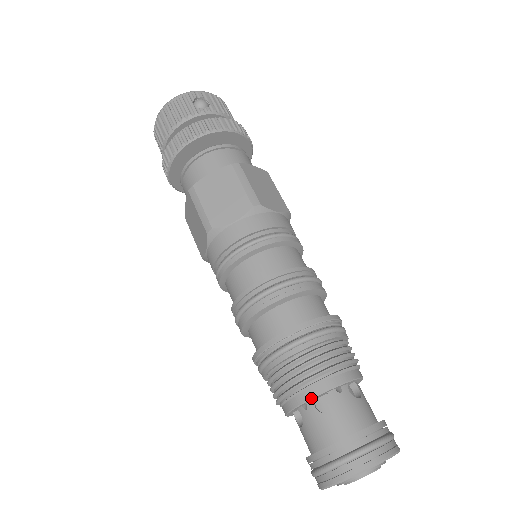
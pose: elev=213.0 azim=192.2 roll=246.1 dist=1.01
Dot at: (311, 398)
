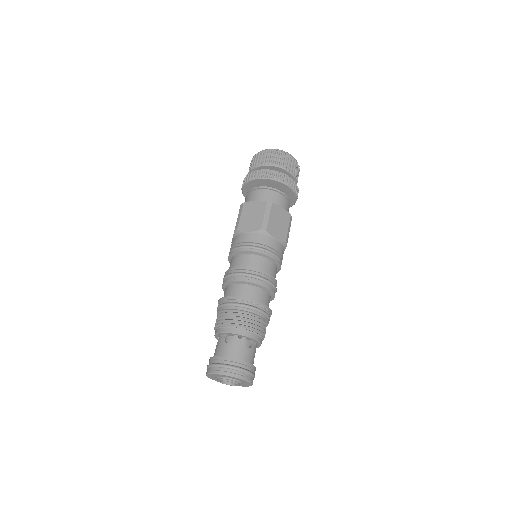
Dot at: (249, 337)
